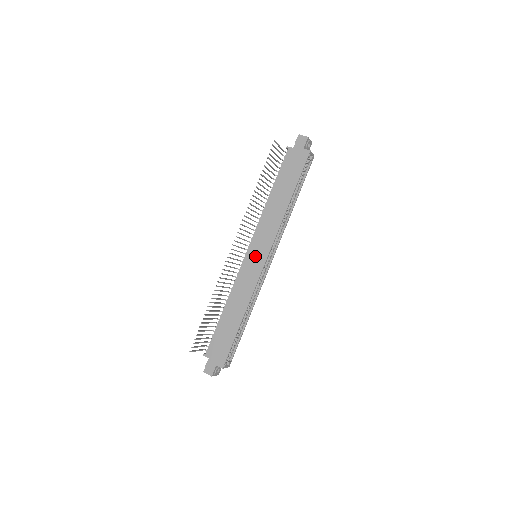
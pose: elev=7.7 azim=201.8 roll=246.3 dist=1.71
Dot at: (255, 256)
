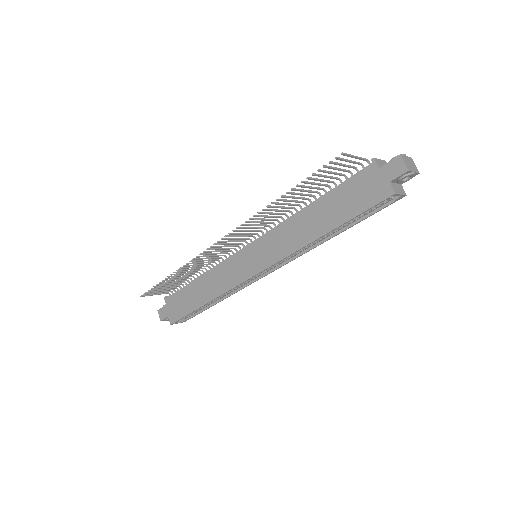
Dot at: (251, 258)
